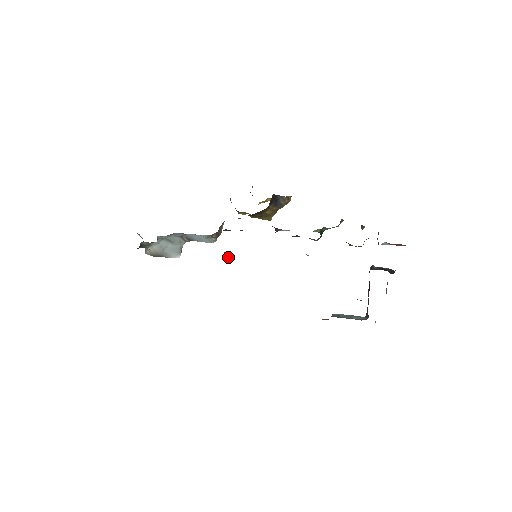
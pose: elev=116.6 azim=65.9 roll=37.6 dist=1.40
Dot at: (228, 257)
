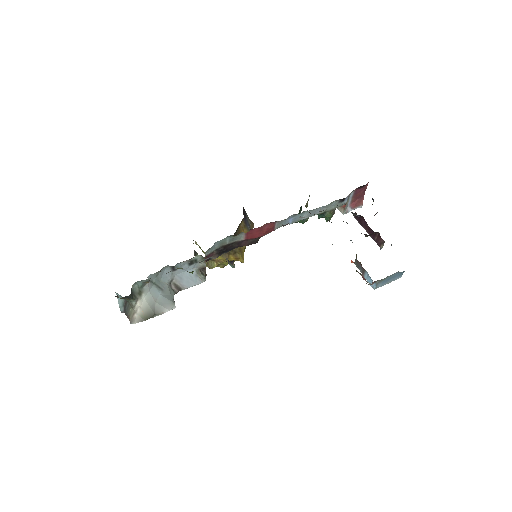
Dot at: occluded
